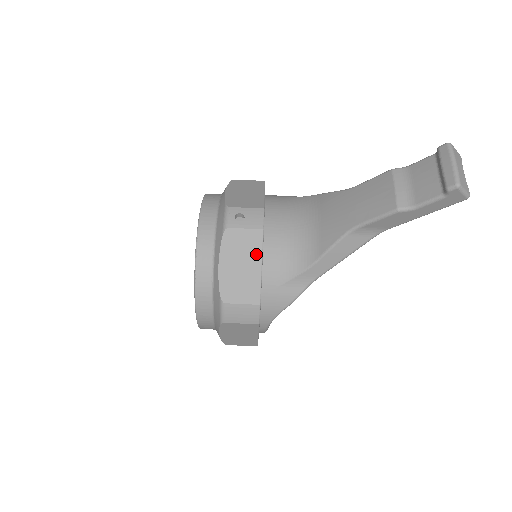
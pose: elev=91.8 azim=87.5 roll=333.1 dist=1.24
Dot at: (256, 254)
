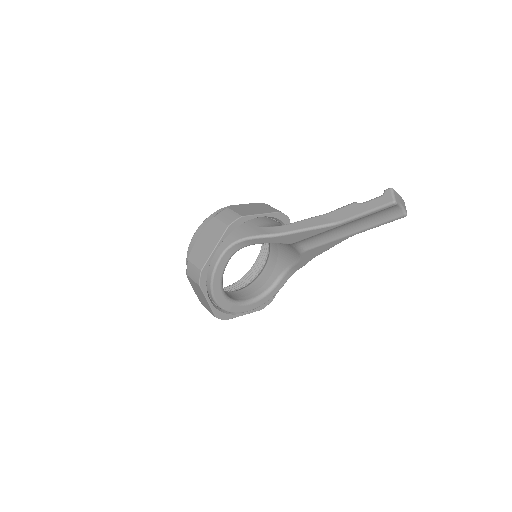
Dot at: (266, 211)
